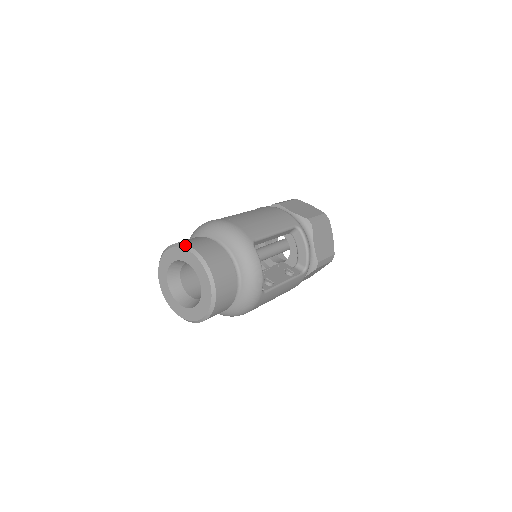
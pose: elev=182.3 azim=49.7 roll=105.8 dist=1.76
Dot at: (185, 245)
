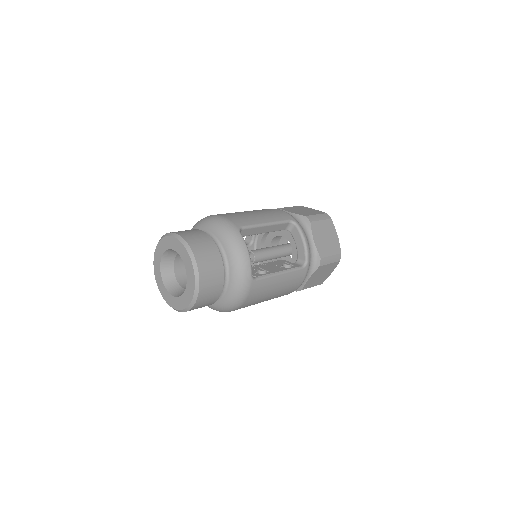
Dot at: (171, 233)
